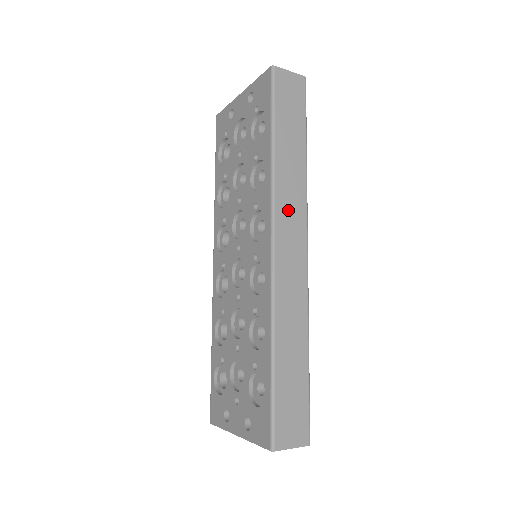
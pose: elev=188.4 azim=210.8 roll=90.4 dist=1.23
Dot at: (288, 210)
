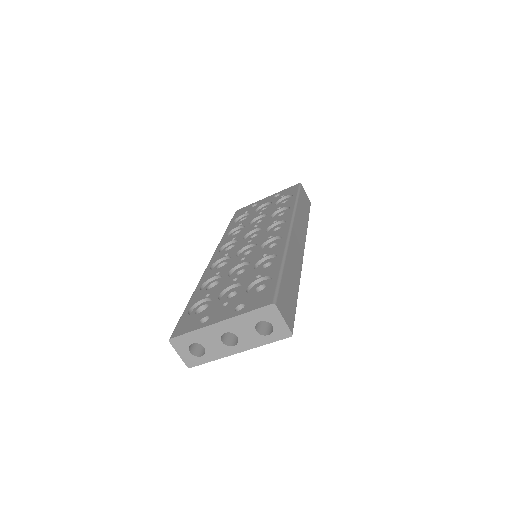
Dot at: (299, 227)
